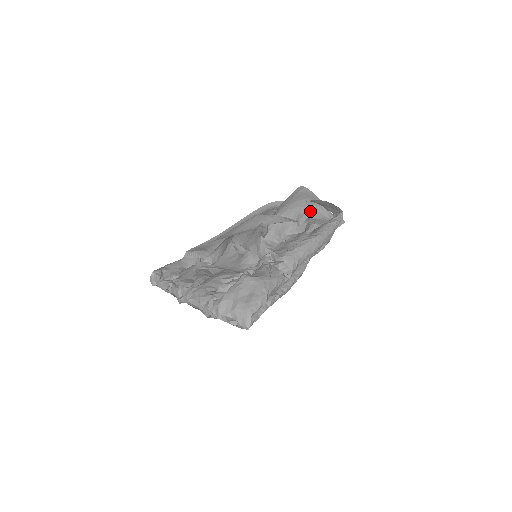
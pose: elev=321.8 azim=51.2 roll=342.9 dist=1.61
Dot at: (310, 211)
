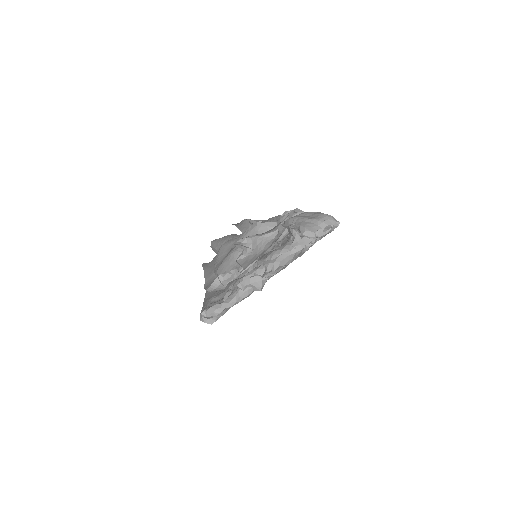
Dot at: occluded
